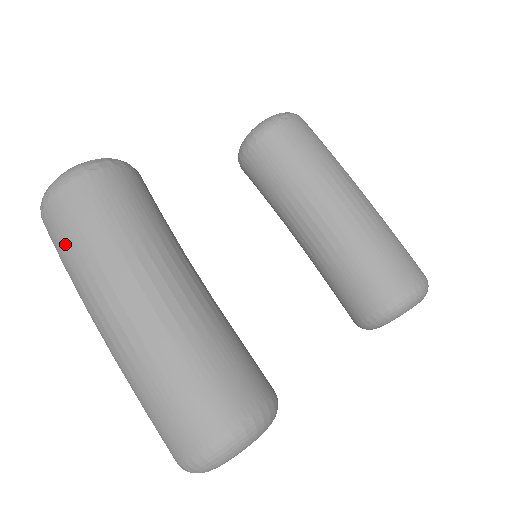
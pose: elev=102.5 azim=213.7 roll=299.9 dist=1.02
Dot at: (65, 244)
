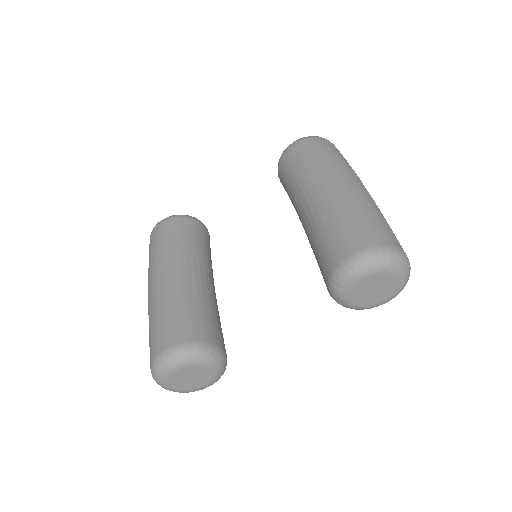
Dot at: occluded
